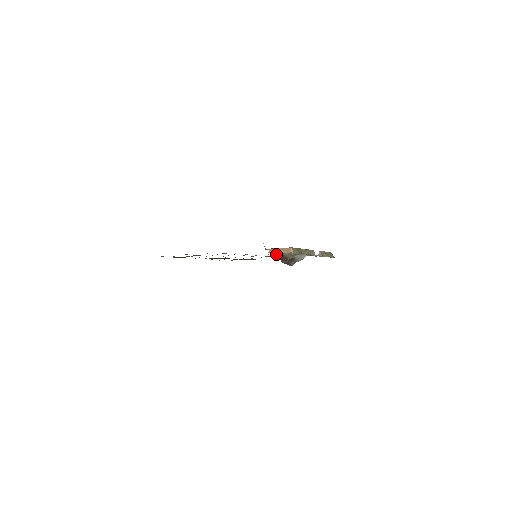
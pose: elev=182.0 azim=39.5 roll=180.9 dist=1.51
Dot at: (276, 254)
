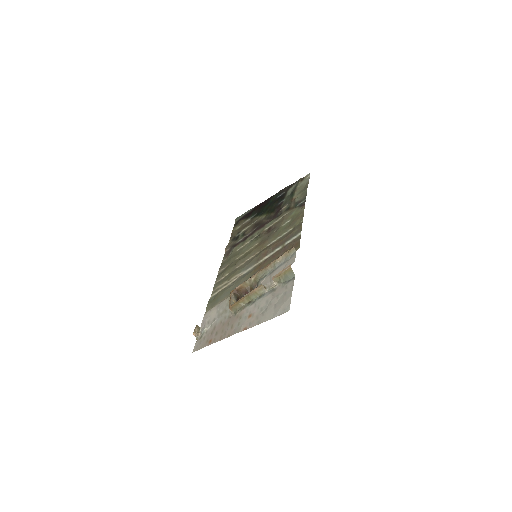
Dot at: (237, 295)
